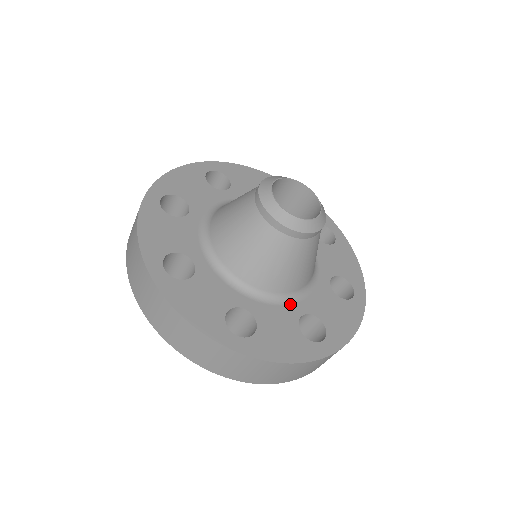
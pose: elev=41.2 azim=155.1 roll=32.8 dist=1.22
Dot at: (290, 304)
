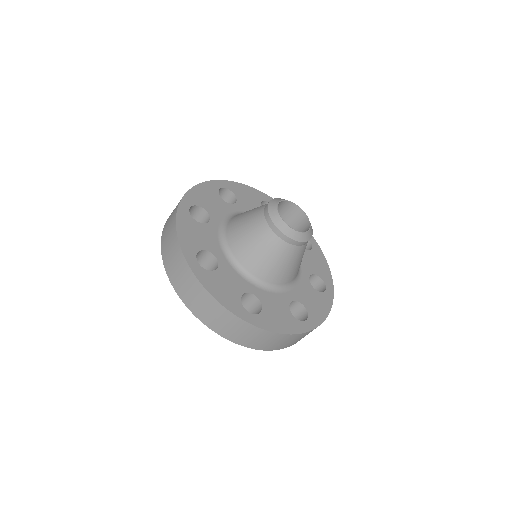
Dot at: (283, 293)
